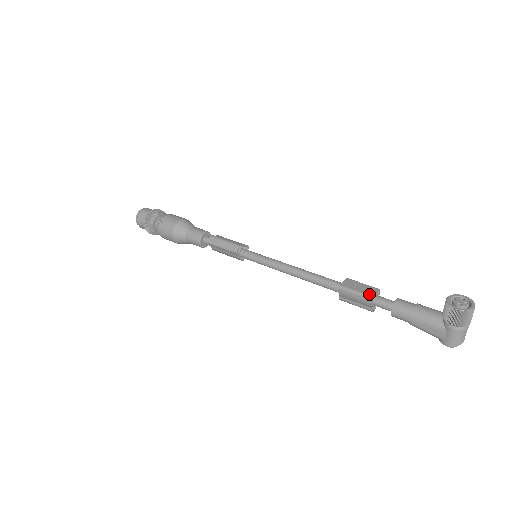
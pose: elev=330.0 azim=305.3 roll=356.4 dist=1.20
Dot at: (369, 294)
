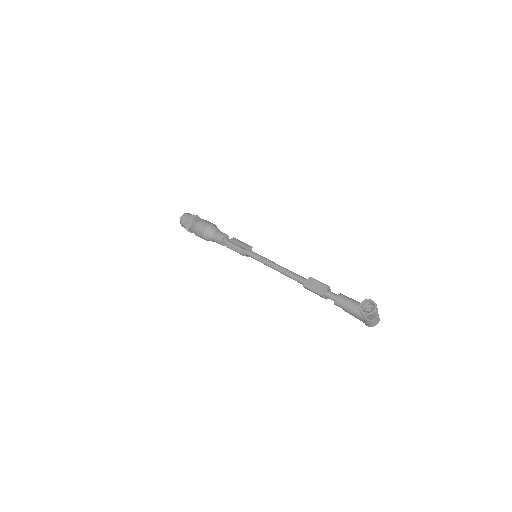
Dot at: (321, 292)
